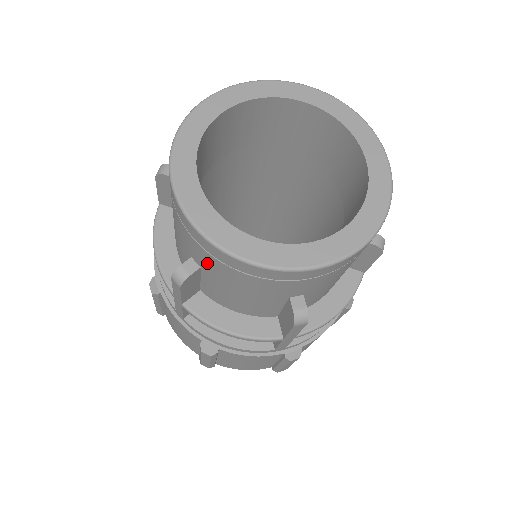
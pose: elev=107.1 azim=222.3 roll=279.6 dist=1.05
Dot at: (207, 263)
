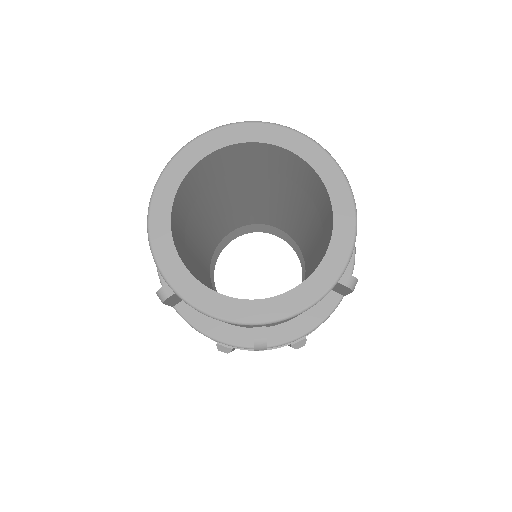
Dot at: (273, 324)
